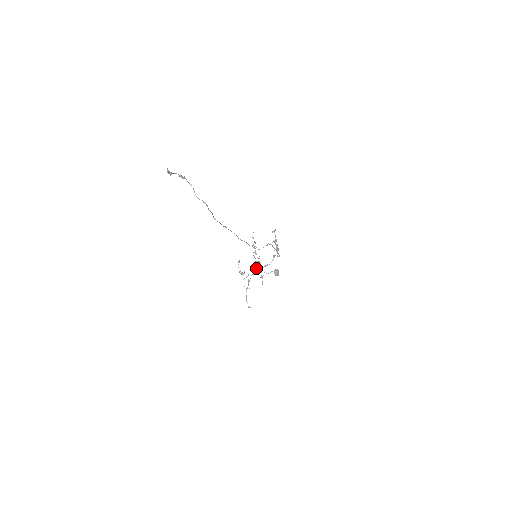
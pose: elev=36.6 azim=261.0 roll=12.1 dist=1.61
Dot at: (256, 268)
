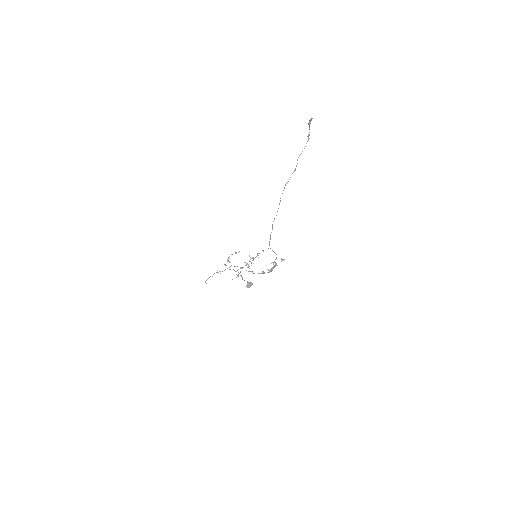
Dot at: (241, 267)
